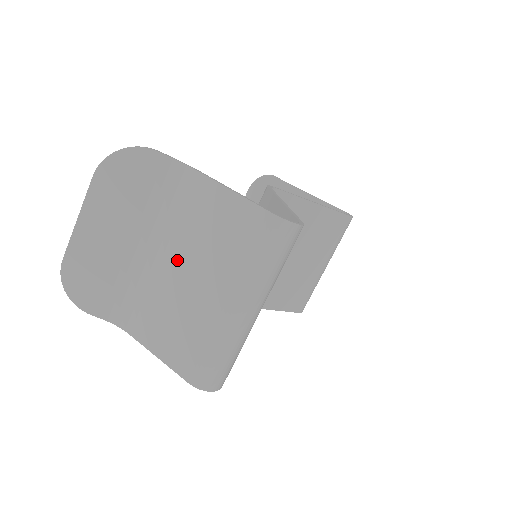
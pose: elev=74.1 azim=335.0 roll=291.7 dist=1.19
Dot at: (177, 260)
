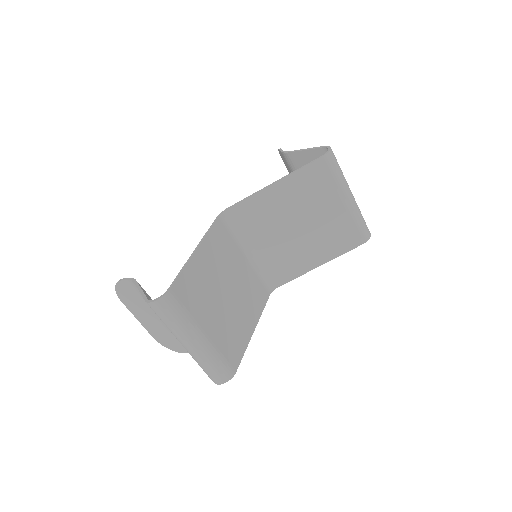
Dot at: occluded
